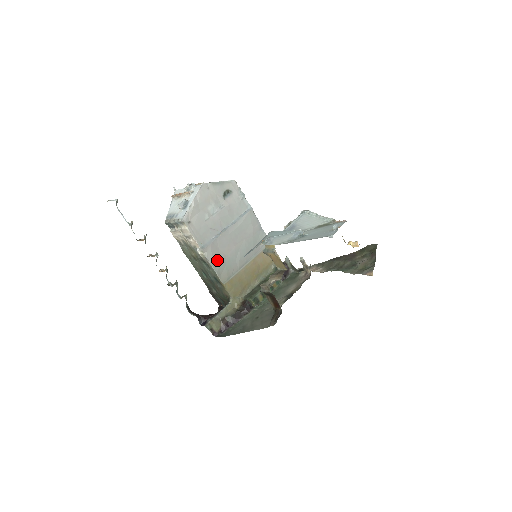
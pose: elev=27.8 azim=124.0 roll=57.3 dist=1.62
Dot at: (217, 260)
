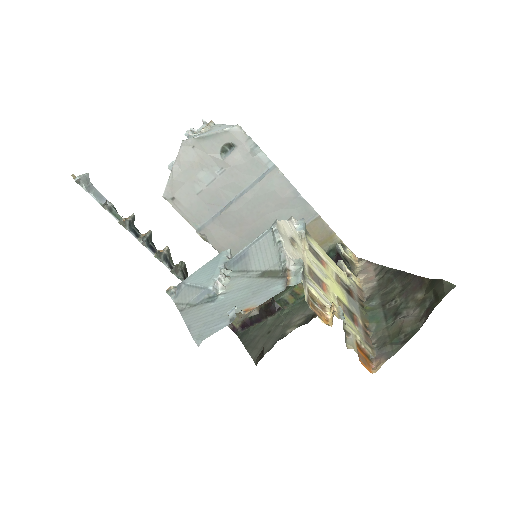
Dot at: (225, 244)
